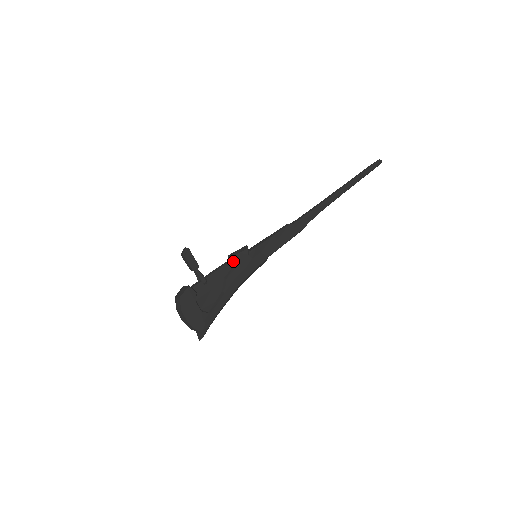
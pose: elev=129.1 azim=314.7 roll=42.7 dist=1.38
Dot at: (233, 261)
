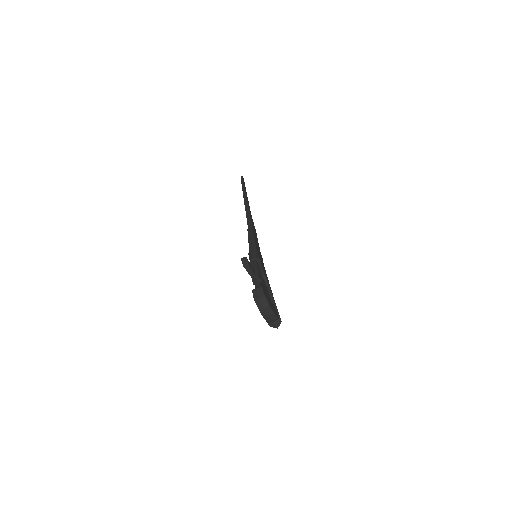
Dot at: (257, 262)
